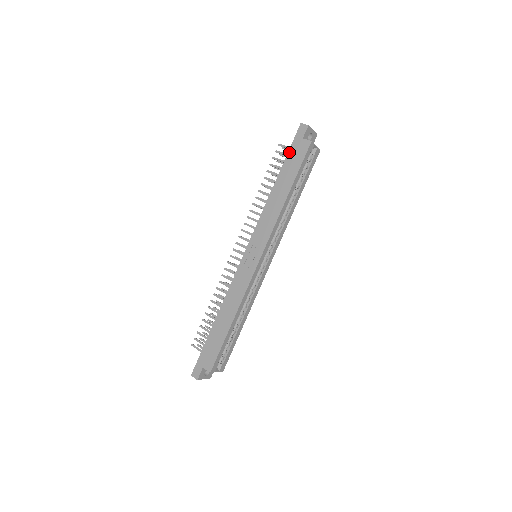
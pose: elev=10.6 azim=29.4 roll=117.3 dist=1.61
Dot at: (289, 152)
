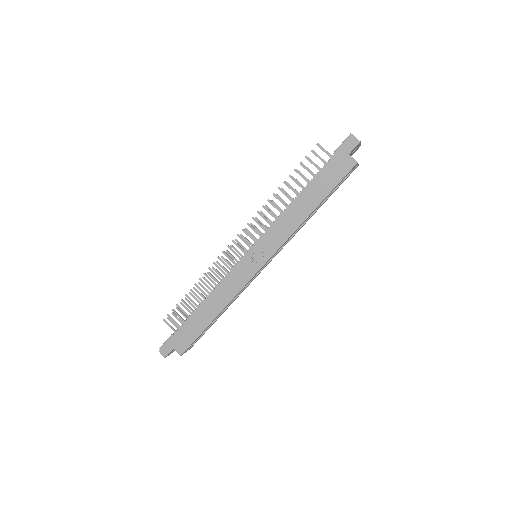
Dot at: (328, 163)
